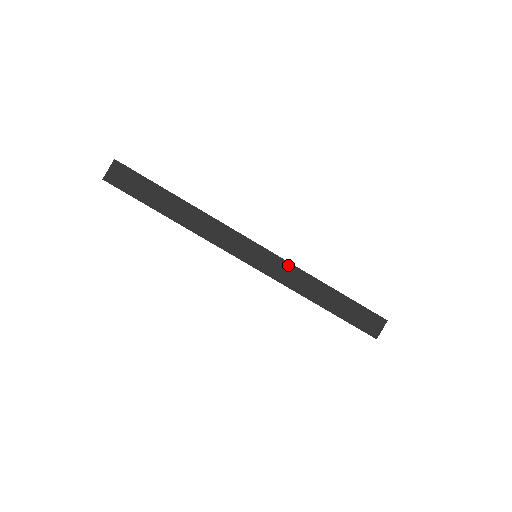
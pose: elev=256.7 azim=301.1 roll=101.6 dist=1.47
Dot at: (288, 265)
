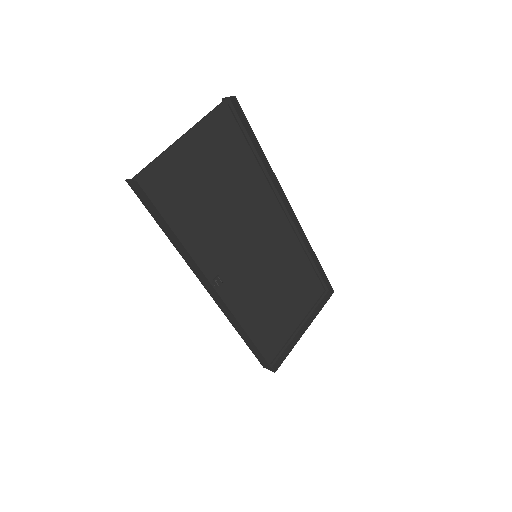
Dot at: (232, 314)
